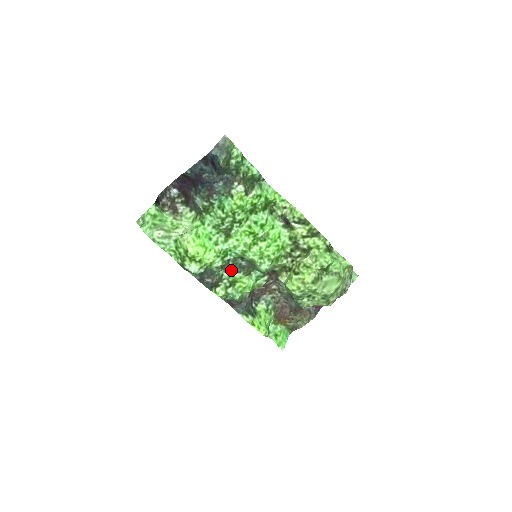
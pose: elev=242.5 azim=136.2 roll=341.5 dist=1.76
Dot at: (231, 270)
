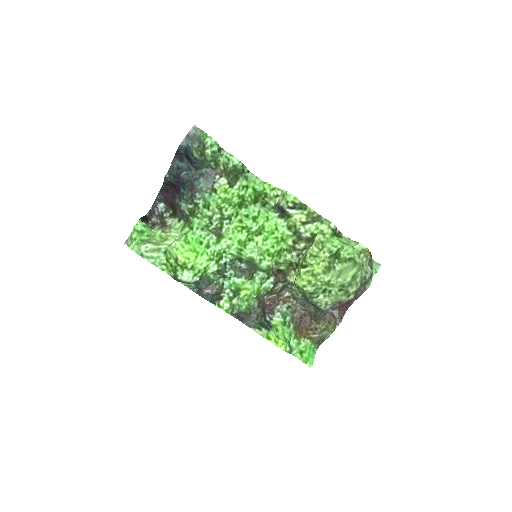
Dot at: (231, 276)
